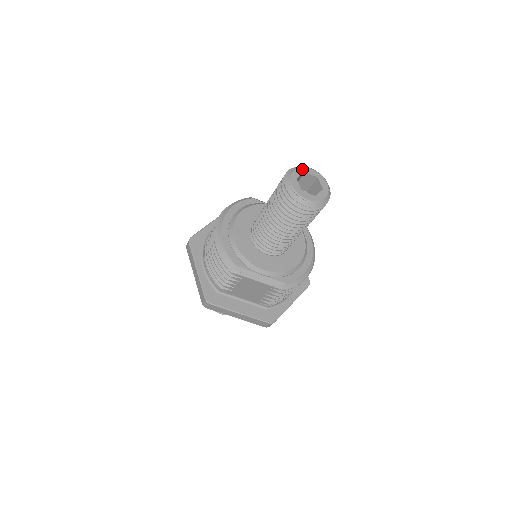
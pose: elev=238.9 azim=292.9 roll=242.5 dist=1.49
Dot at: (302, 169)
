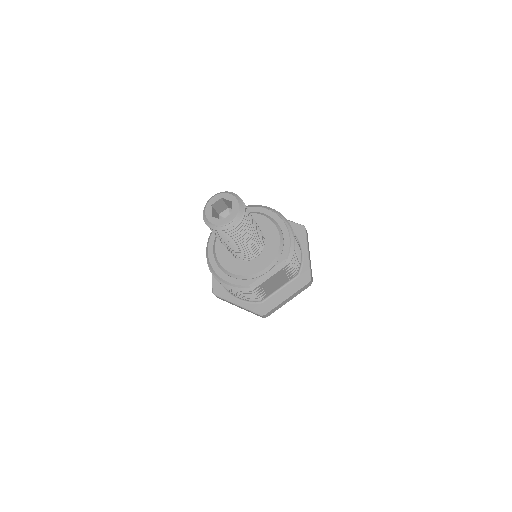
Dot at: (208, 206)
